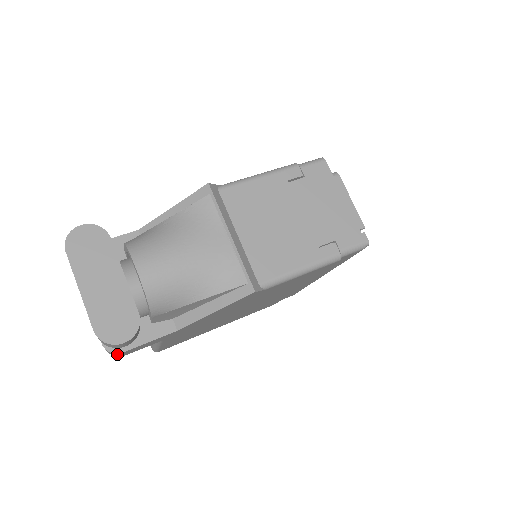
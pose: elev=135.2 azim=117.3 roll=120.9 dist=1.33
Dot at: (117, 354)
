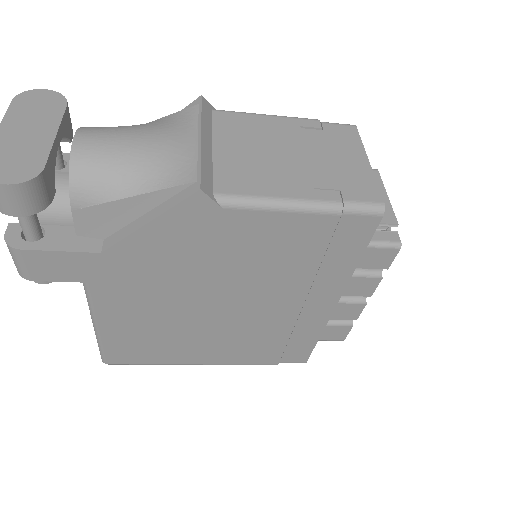
Dot at: (17, 255)
